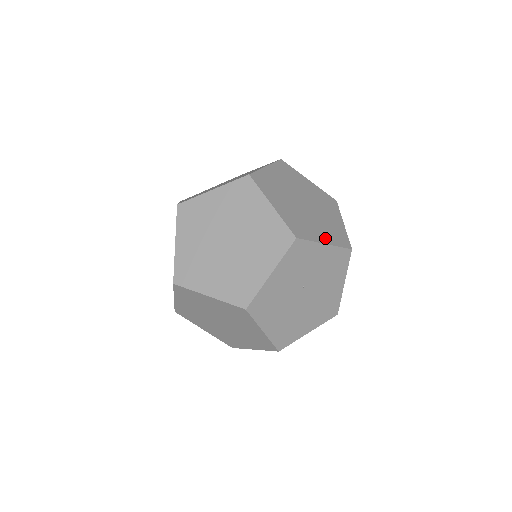
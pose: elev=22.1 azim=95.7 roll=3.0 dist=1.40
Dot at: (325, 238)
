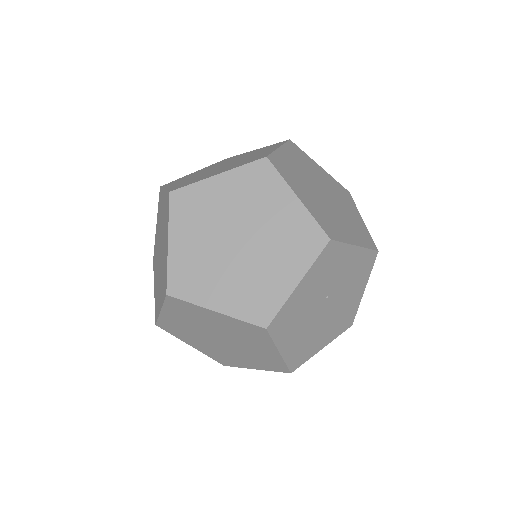
Dot at: (354, 238)
